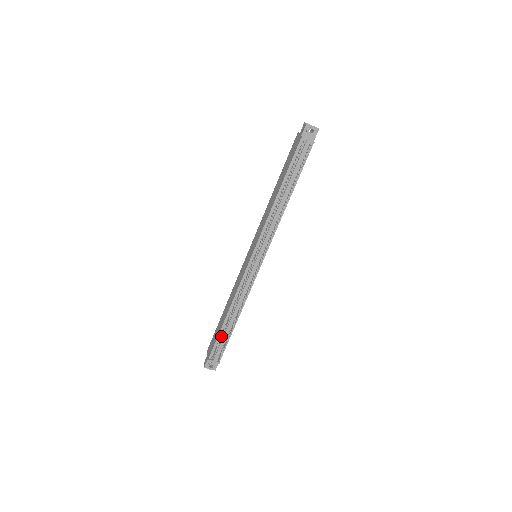
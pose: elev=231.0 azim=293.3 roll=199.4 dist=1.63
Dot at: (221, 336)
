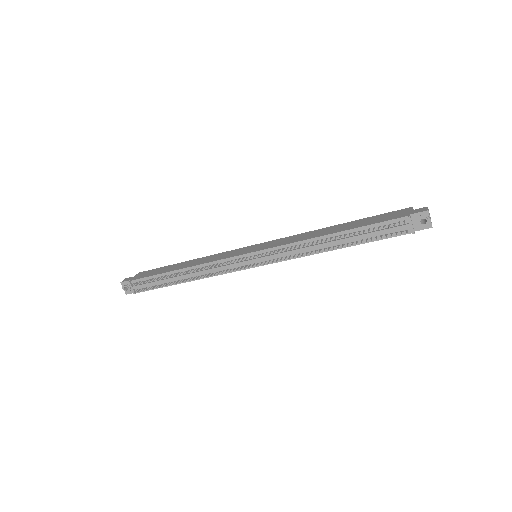
Dot at: (158, 278)
